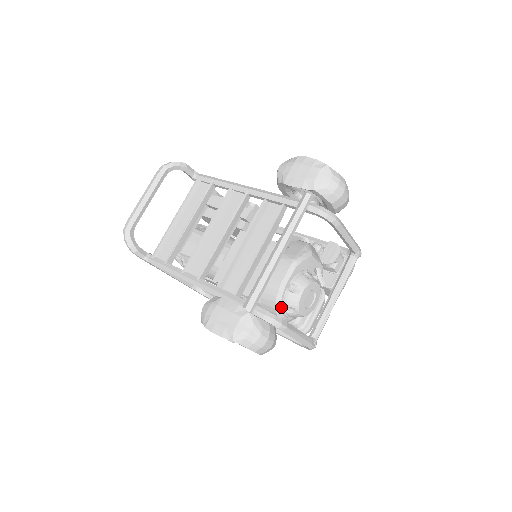
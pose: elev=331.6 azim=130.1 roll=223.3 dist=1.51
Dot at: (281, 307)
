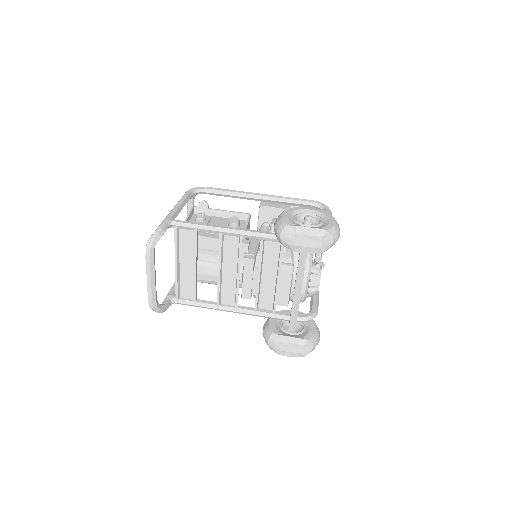
Dot at: occluded
